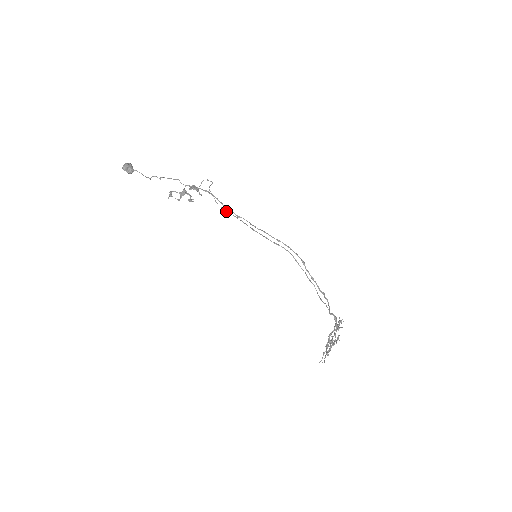
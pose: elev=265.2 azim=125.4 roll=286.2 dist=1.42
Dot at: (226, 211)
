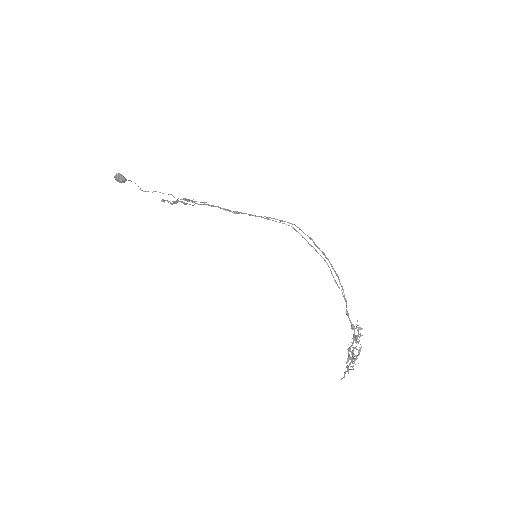
Dot at: (223, 208)
